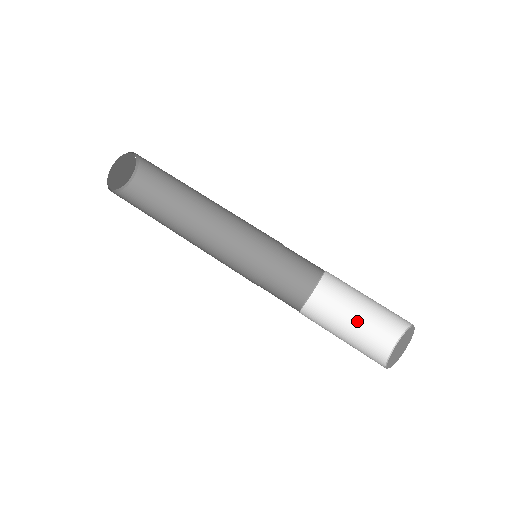
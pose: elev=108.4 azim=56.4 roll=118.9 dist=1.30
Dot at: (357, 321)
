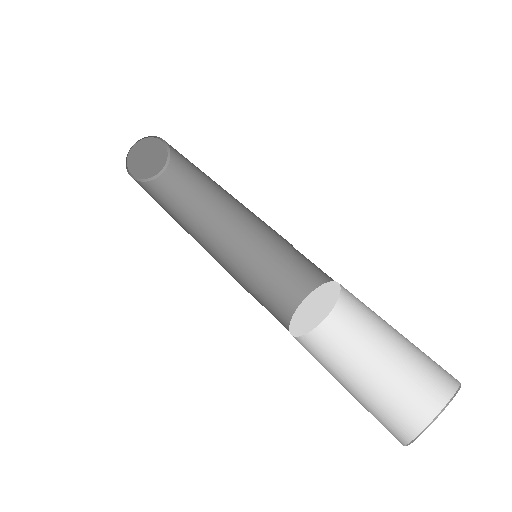
Dot at: (359, 388)
